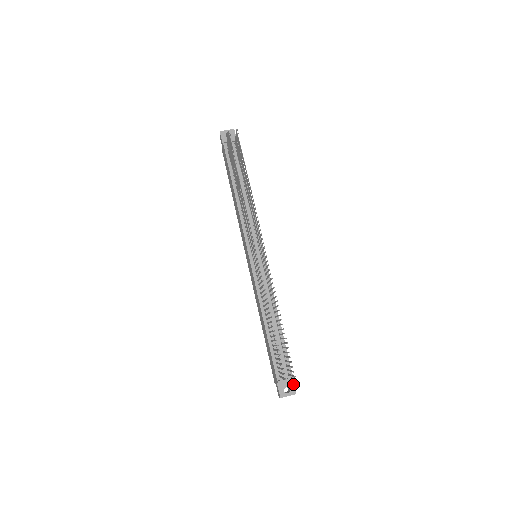
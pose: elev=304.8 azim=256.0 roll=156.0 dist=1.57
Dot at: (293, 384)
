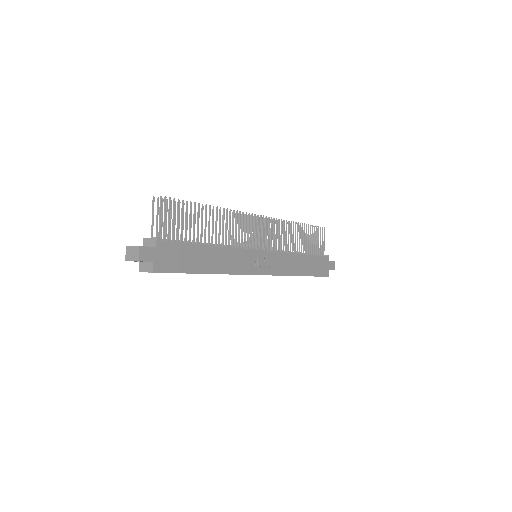
Dot at: (150, 247)
